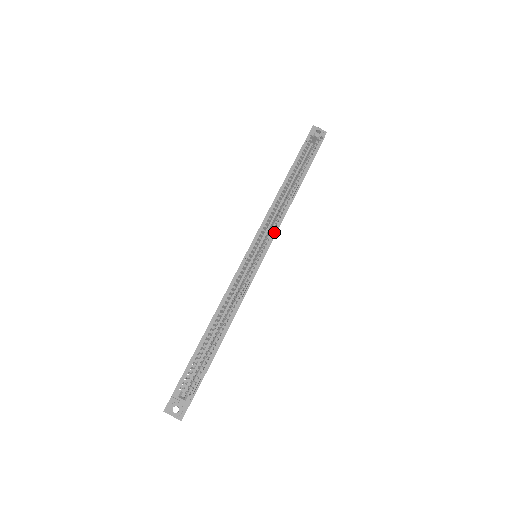
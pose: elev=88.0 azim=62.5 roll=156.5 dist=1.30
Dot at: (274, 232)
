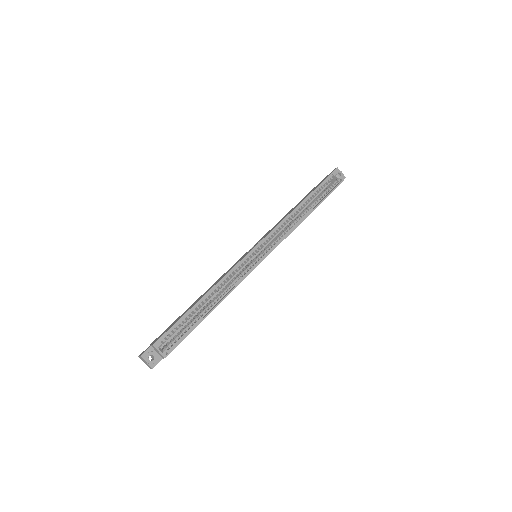
Dot at: (279, 242)
